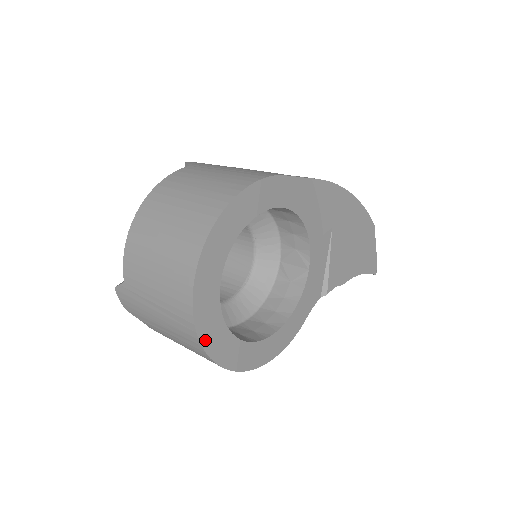
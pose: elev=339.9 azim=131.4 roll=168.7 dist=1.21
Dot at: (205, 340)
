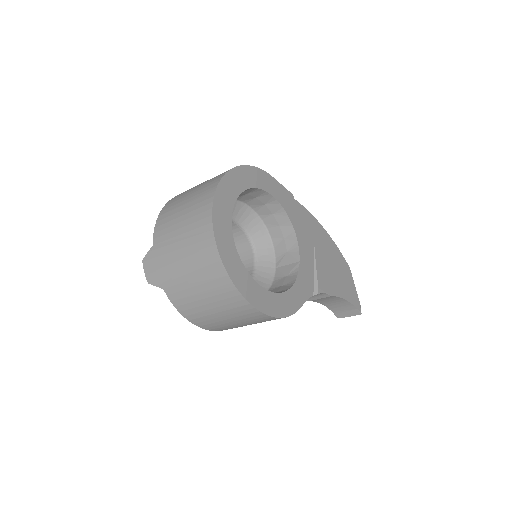
Dot at: (221, 249)
